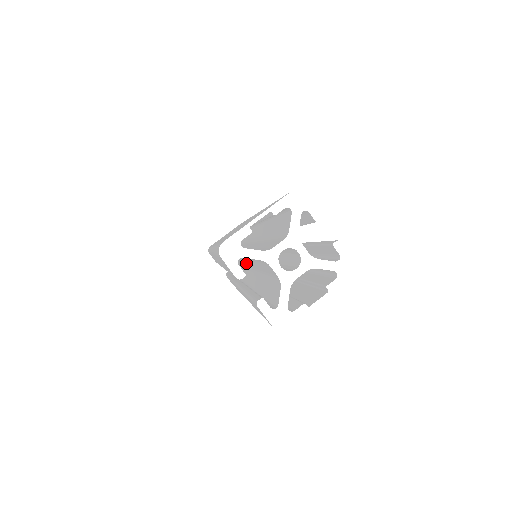
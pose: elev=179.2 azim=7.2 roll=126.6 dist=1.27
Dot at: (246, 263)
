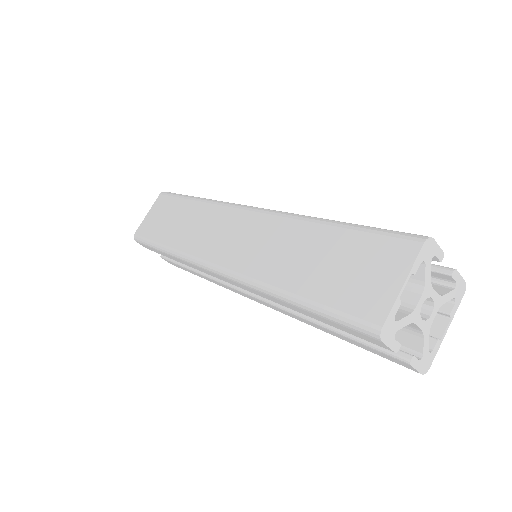
Dot at: occluded
